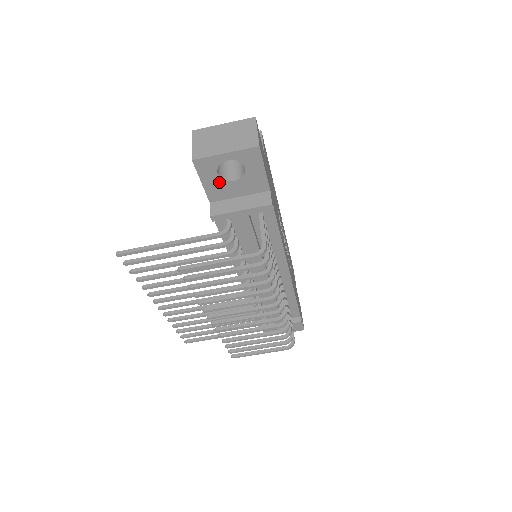
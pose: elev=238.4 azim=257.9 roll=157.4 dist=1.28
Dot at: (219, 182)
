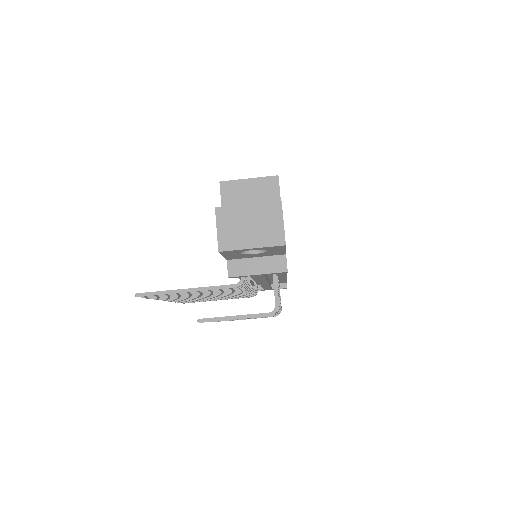
Dot at: (240, 255)
